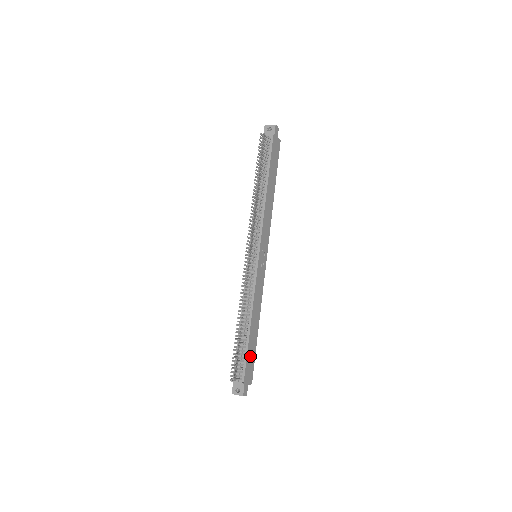
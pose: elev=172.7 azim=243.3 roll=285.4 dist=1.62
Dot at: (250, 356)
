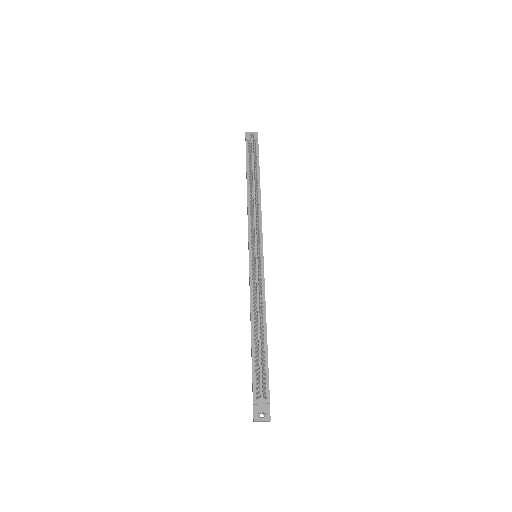
Dot at: occluded
